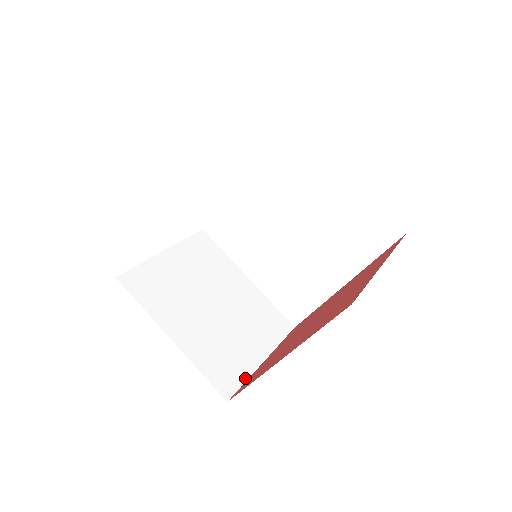
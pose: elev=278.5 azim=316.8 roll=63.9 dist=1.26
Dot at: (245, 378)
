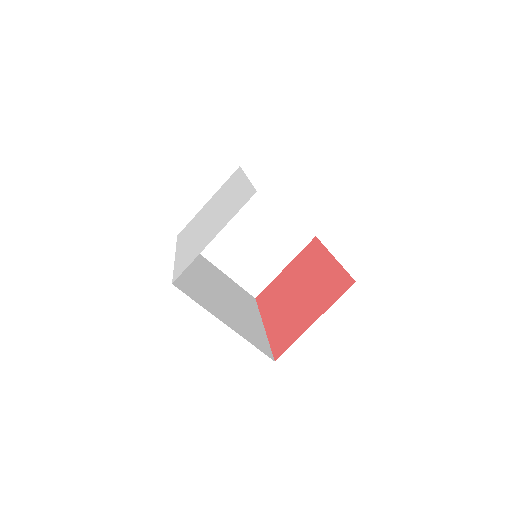
Dot at: (269, 282)
